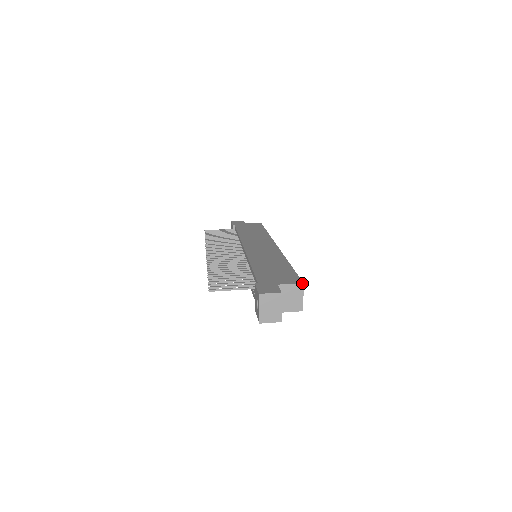
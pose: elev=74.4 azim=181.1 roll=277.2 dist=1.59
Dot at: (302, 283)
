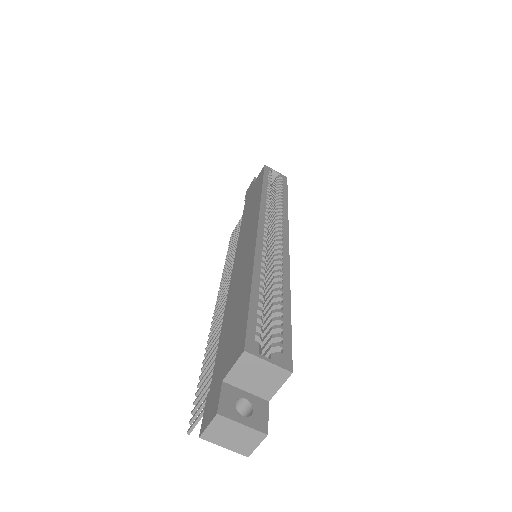
Dot at: (243, 352)
